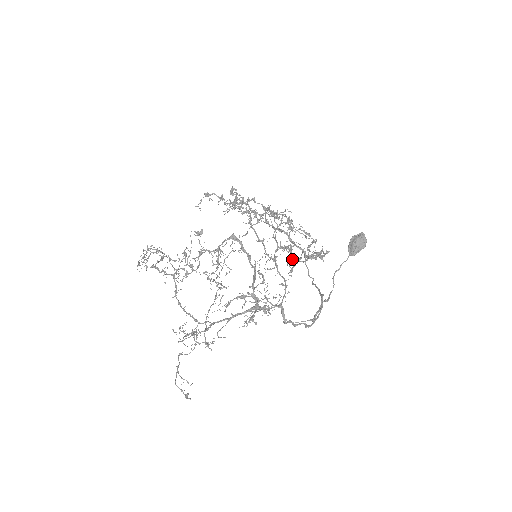
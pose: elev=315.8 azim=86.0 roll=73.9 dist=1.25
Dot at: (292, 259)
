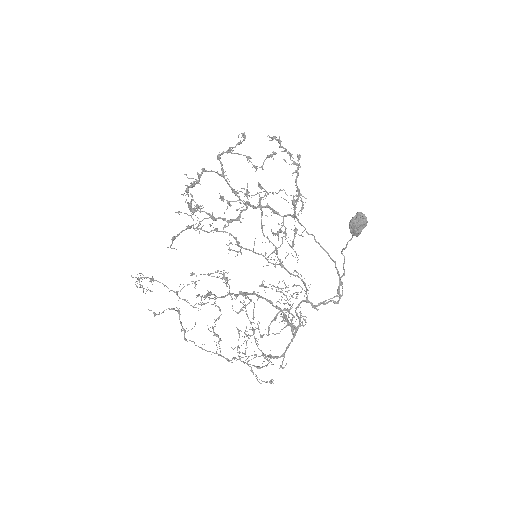
Dot at: occluded
